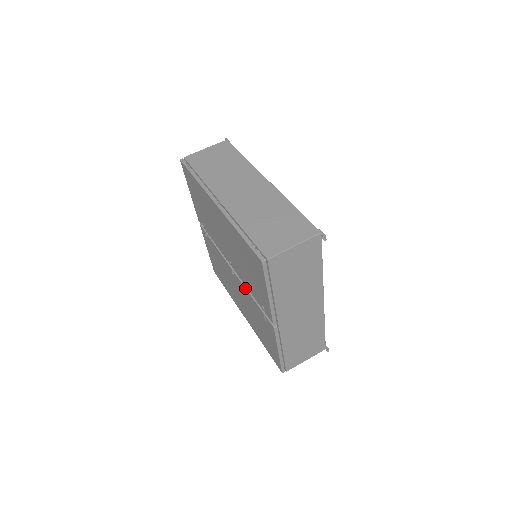
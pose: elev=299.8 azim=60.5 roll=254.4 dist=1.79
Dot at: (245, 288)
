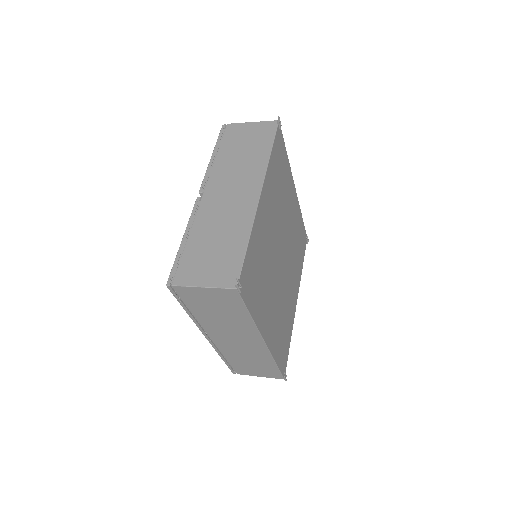
Dot at: occluded
